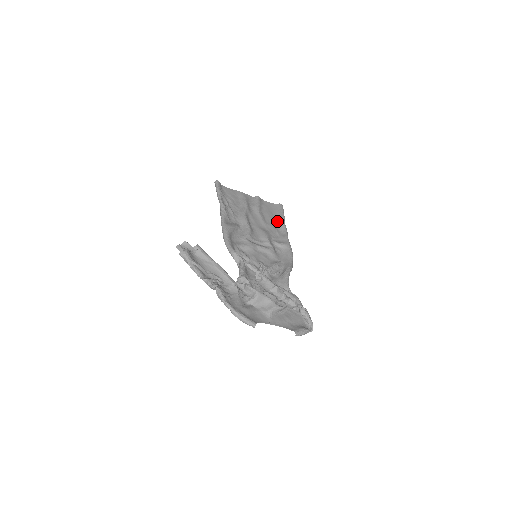
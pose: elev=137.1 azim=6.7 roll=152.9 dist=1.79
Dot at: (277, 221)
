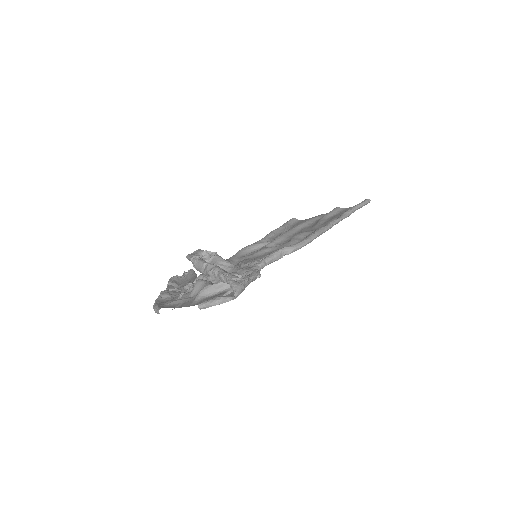
Dot at: occluded
